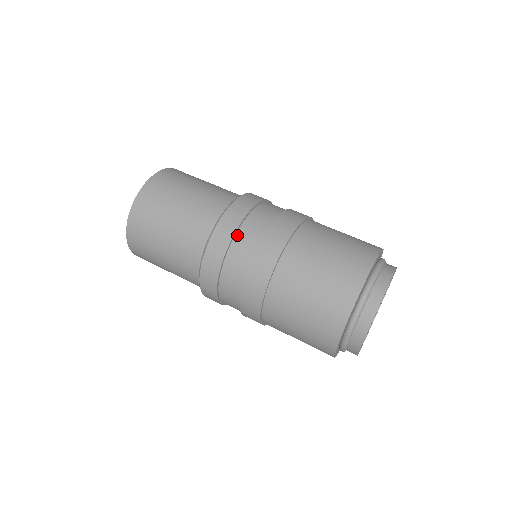
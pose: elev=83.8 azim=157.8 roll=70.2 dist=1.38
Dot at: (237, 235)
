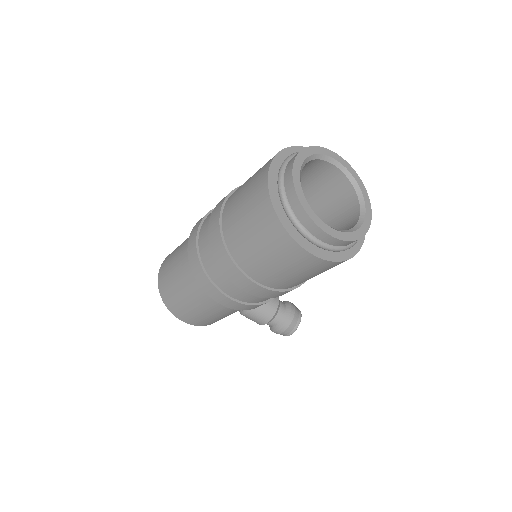
Dot at: occluded
